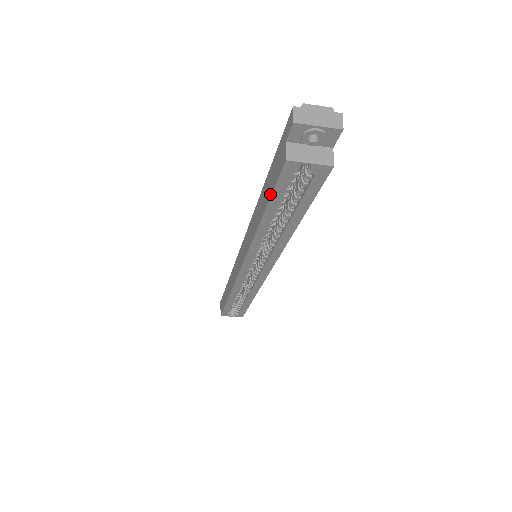
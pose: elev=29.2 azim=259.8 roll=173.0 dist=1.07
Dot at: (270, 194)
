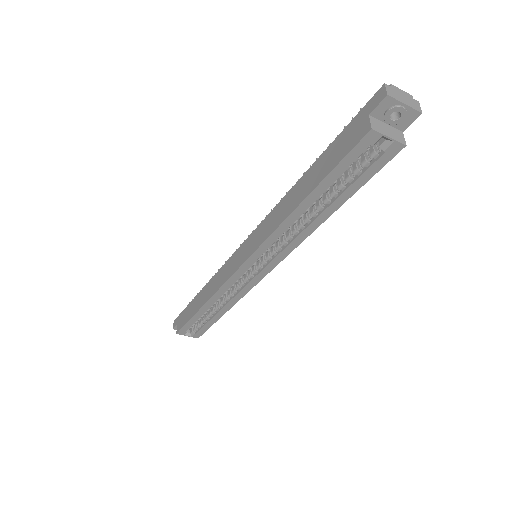
Dot at: (330, 169)
